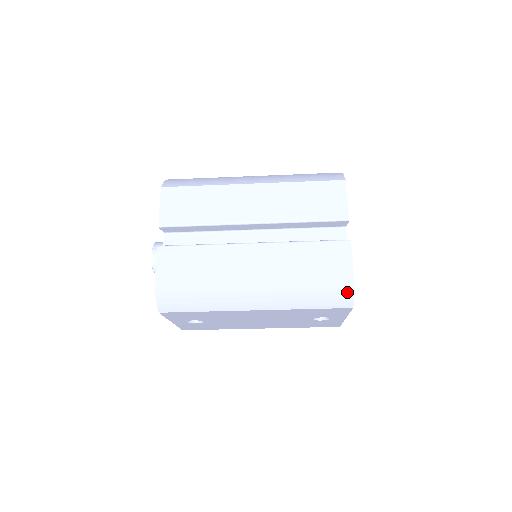
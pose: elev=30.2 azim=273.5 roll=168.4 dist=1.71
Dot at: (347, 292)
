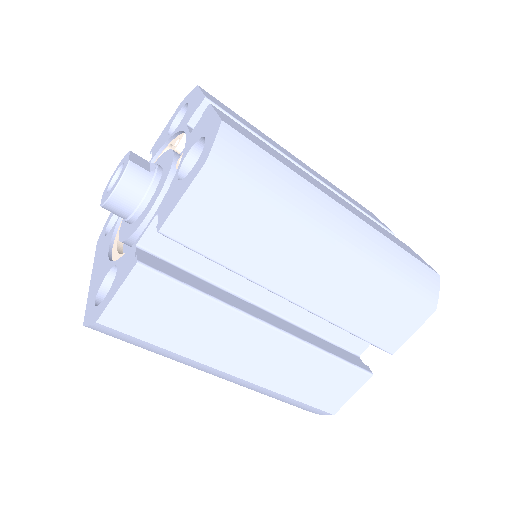
Dot at: (319, 413)
